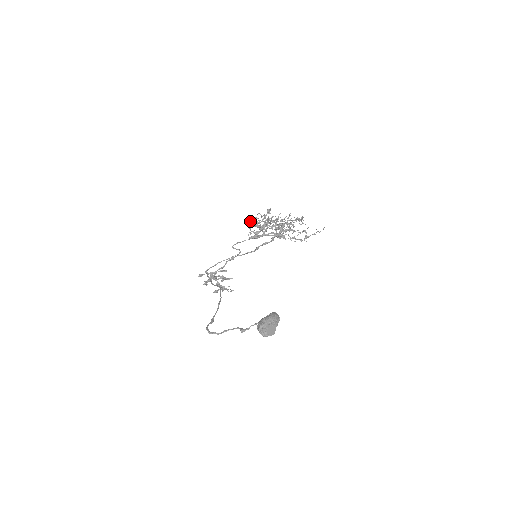
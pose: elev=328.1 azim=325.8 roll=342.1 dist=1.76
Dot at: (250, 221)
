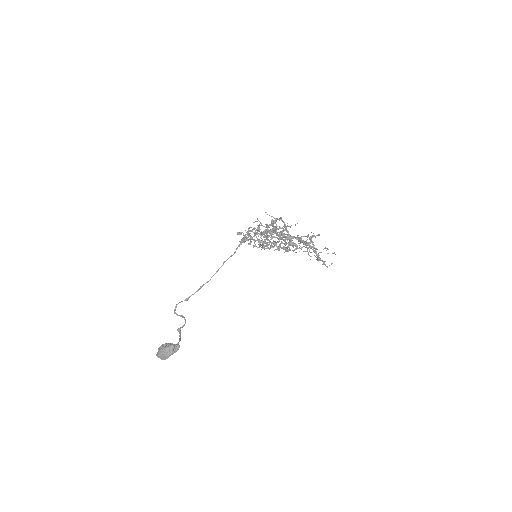
Dot at: (259, 221)
